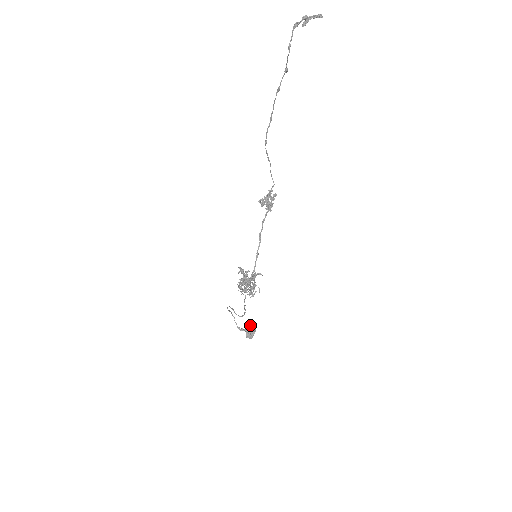
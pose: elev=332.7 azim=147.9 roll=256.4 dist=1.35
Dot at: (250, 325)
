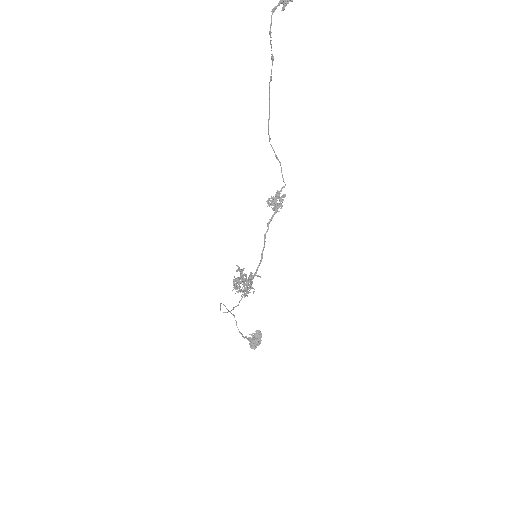
Dot at: (255, 335)
